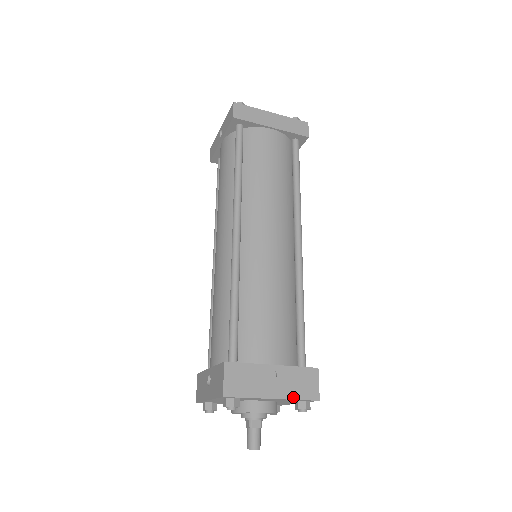
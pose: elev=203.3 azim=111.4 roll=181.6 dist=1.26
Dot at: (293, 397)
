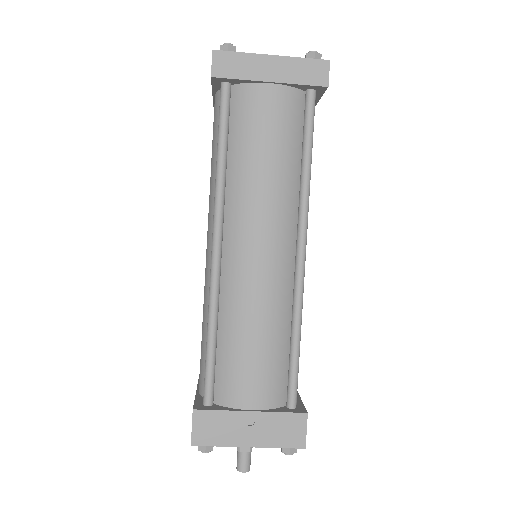
Dot at: (273, 445)
